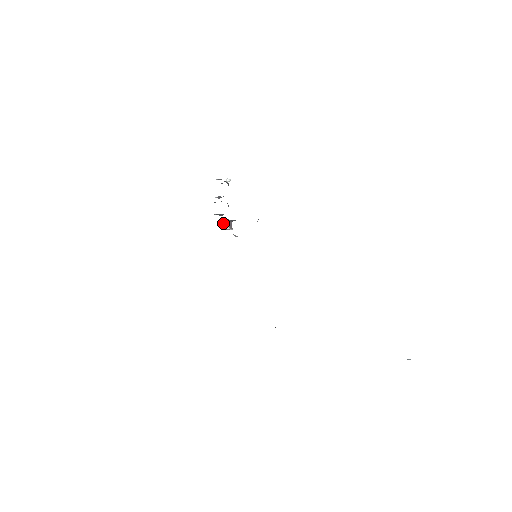
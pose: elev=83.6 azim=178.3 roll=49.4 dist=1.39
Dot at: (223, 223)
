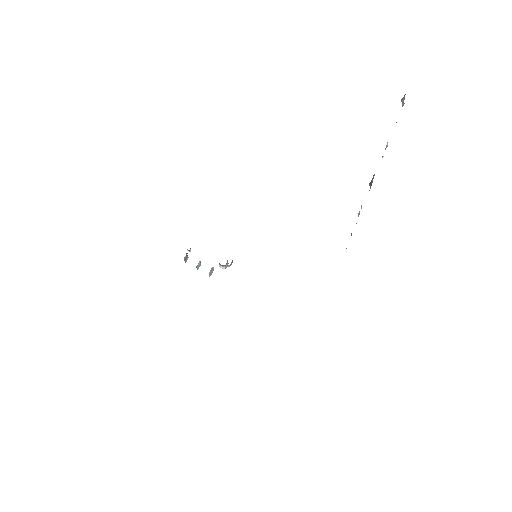
Dot at: occluded
